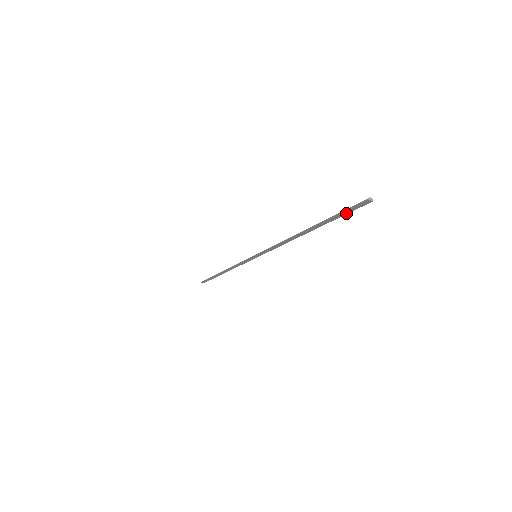
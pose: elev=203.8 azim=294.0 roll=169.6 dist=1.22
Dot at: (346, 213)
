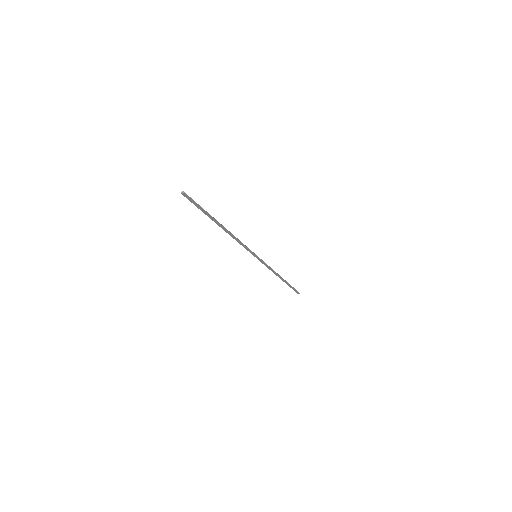
Dot at: (198, 205)
